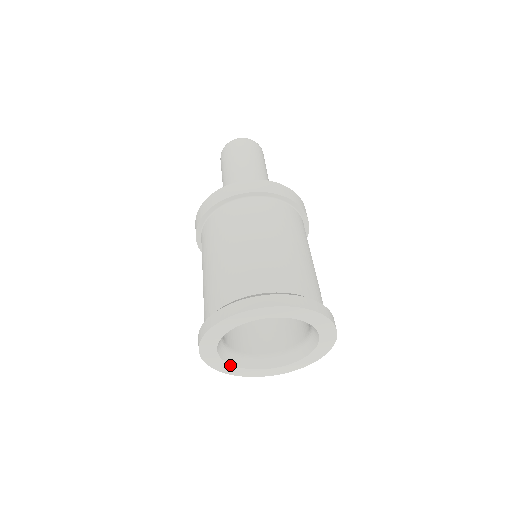
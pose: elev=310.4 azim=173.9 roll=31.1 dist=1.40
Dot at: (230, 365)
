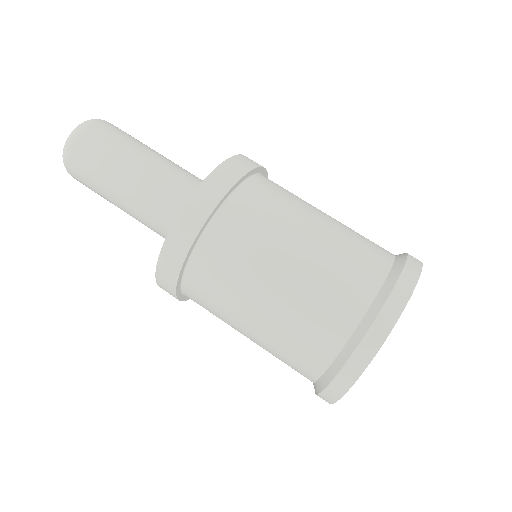
Dot at: occluded
